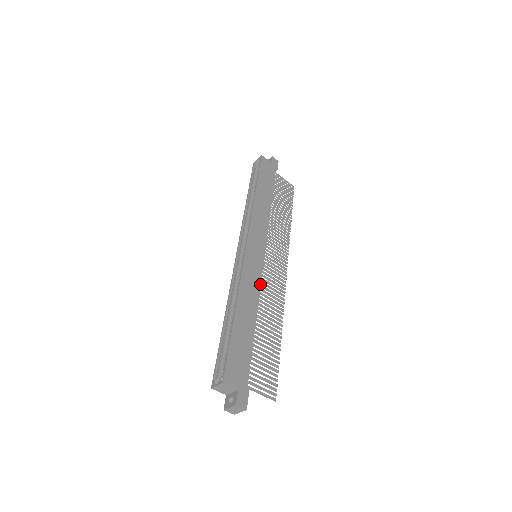
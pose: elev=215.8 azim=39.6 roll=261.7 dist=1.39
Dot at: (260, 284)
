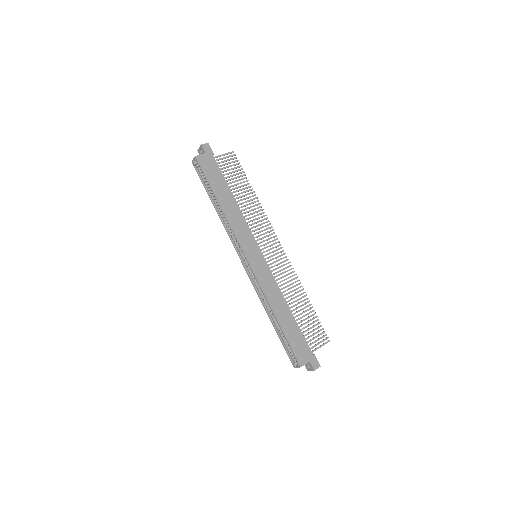
Dot at: (274, 279)
